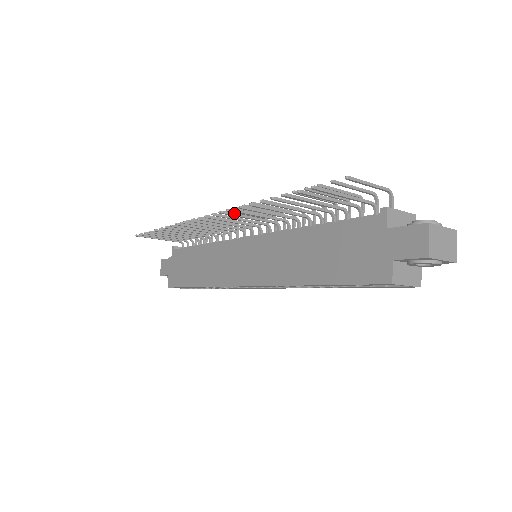
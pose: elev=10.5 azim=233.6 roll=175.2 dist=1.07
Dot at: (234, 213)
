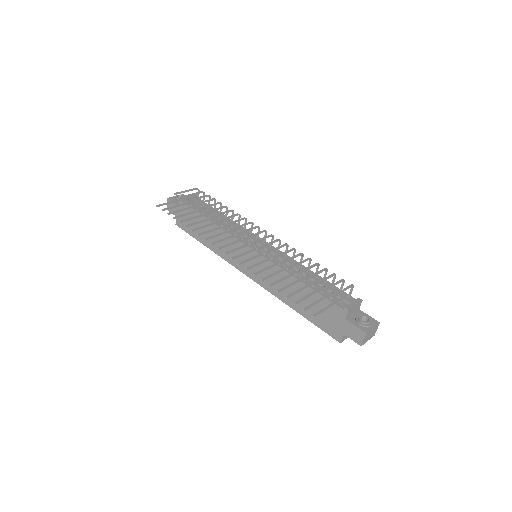
Dot at: (253, 266)
